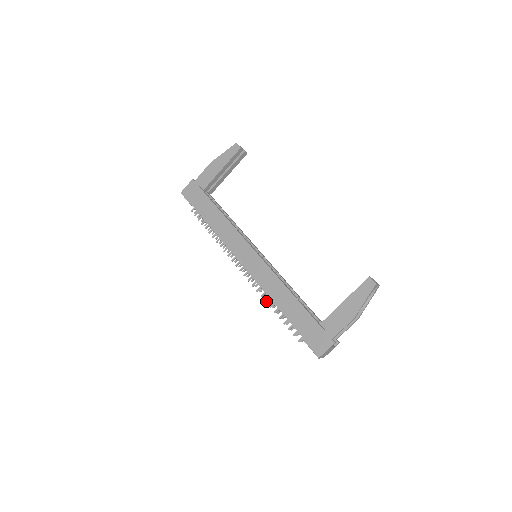
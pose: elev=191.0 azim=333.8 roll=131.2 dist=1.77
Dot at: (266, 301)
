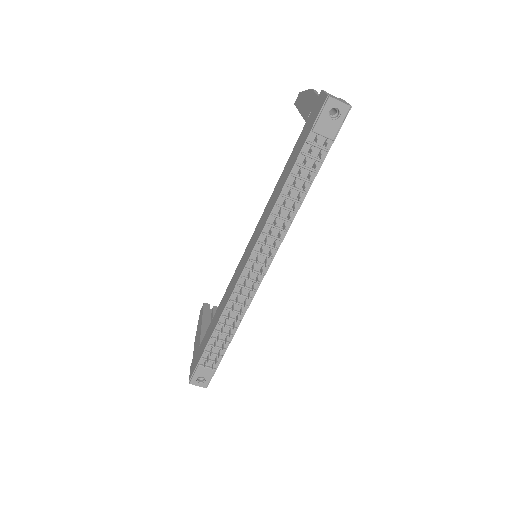
Dot at: (279, 215)
